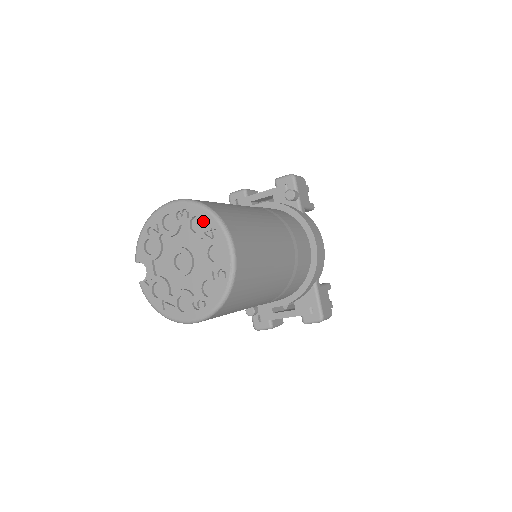
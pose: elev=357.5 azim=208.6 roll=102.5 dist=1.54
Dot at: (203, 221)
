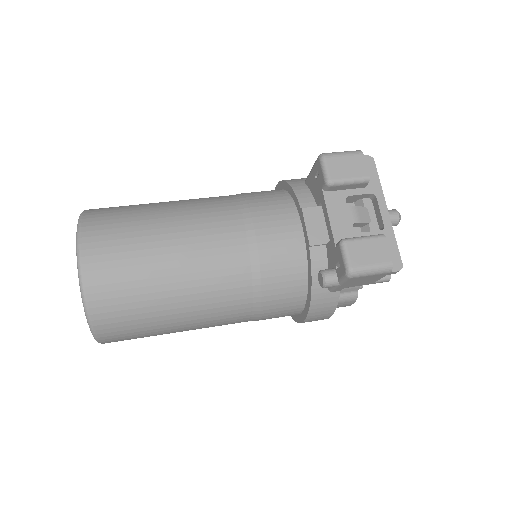
Dot at: occluded
